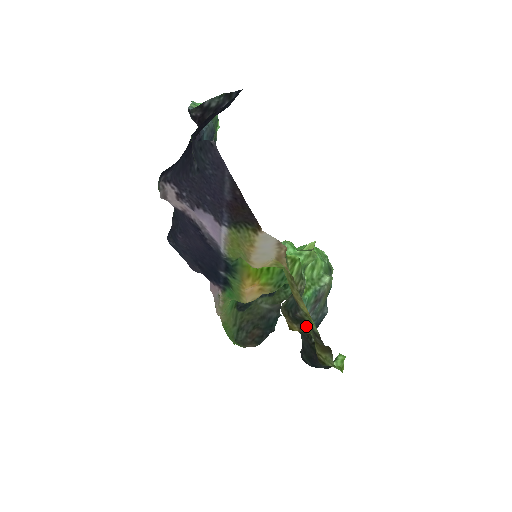
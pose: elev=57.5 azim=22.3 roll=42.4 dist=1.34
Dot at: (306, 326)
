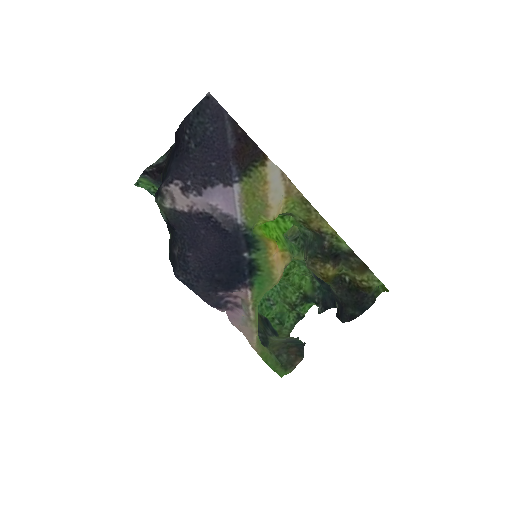
Dot at: (336, 259)
